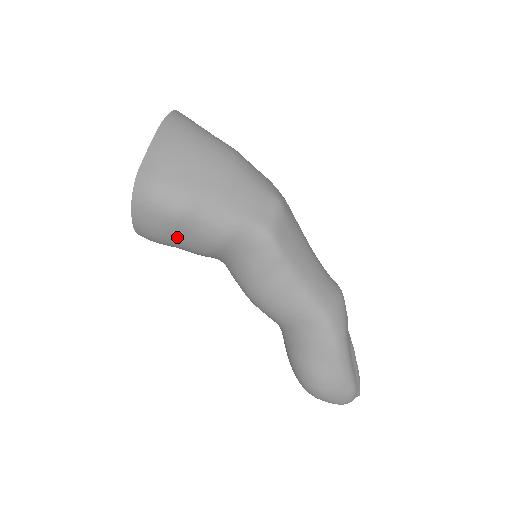
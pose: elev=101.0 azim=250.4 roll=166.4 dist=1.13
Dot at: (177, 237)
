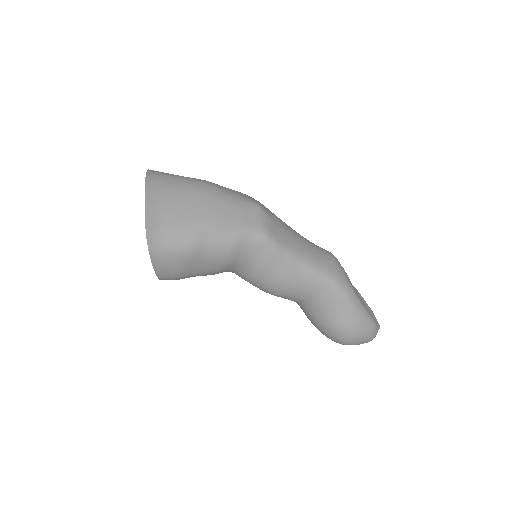
Dot at: (193, 268)
